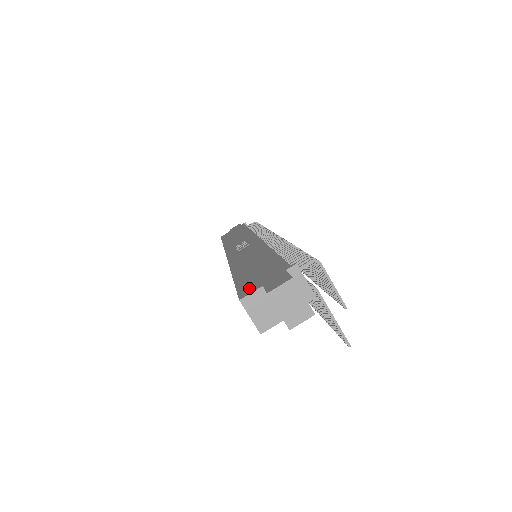
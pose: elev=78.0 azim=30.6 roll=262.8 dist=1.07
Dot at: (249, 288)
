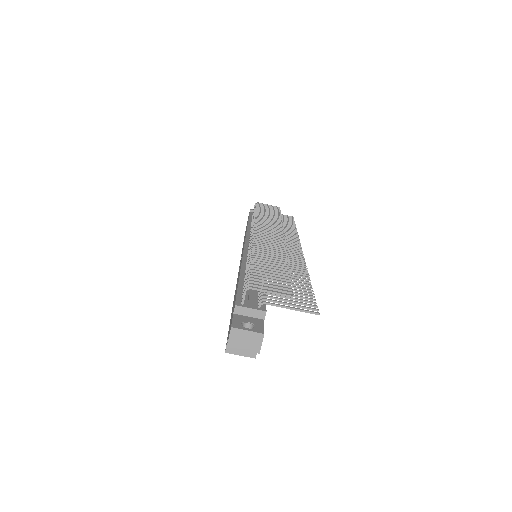
Dot at: occluded
